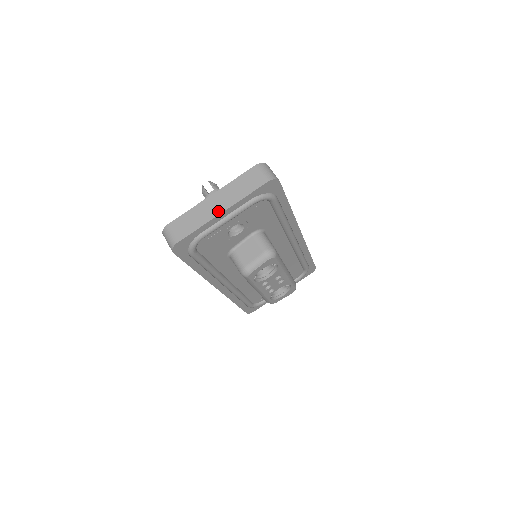
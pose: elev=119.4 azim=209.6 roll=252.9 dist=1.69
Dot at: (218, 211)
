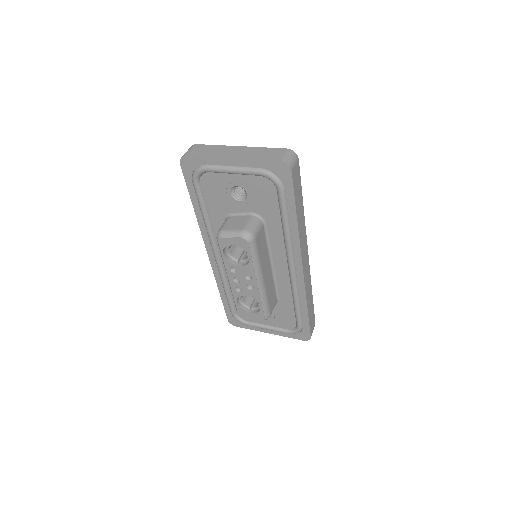
Dot at: (230, 156)
